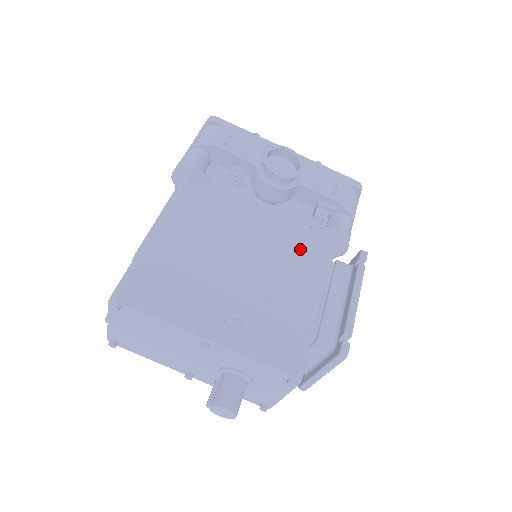
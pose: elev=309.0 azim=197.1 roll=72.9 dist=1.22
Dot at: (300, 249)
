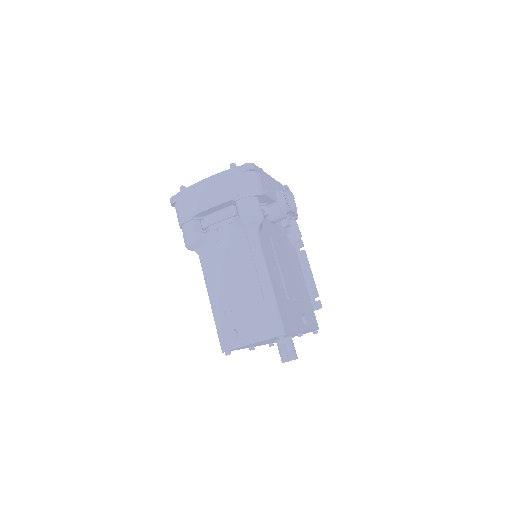
Dot at: (291, 252)
